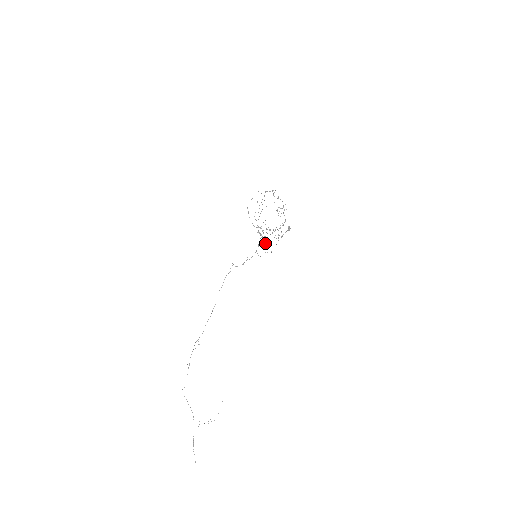
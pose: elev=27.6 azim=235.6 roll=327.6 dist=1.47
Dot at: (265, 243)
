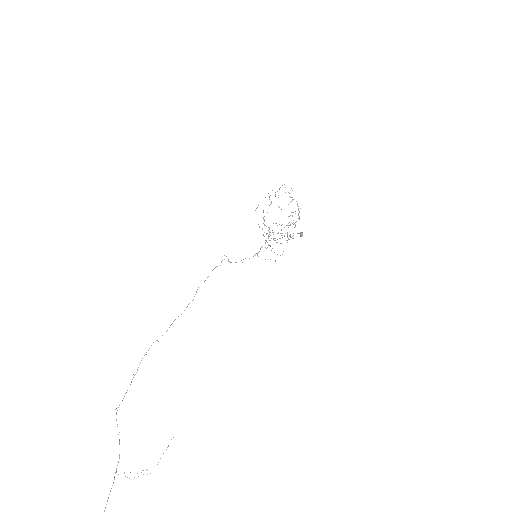
Dot at: occluded
